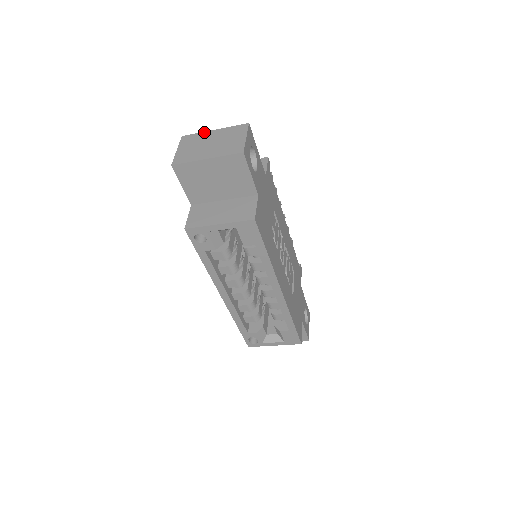
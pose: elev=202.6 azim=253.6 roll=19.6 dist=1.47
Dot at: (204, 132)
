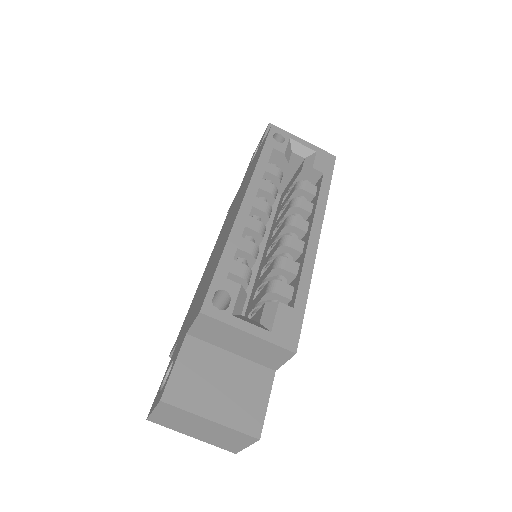
Dot at: occluded
